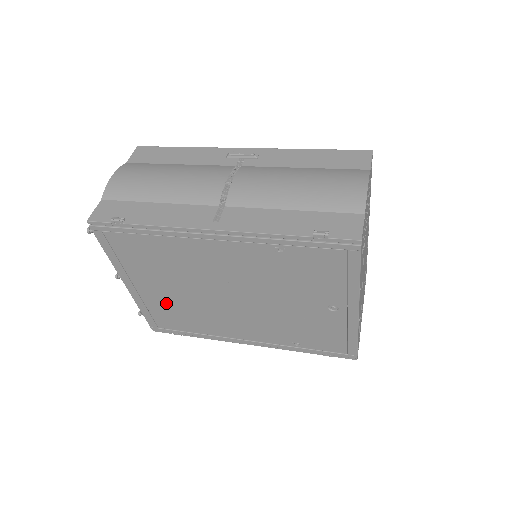
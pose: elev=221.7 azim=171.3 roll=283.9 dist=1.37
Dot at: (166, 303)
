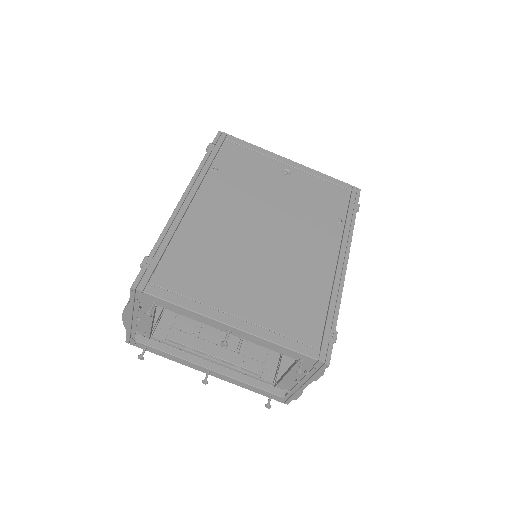
Dot at: (270, 302)
